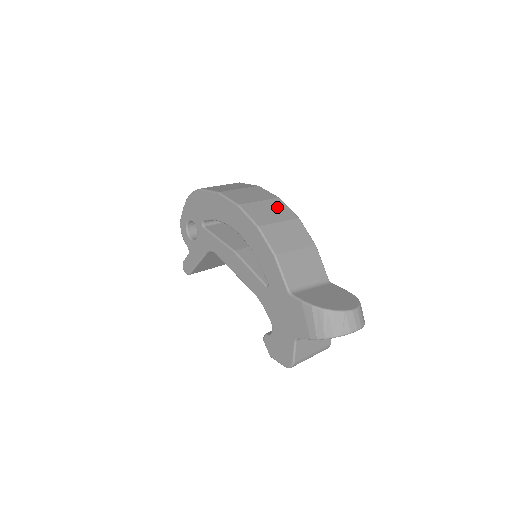
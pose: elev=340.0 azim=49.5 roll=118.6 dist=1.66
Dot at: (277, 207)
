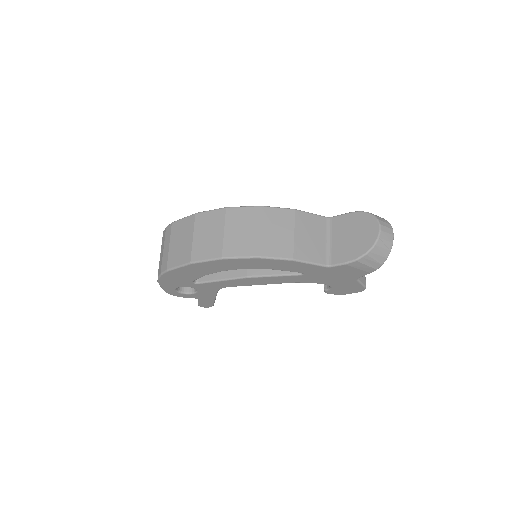
Dot at: (238, 219)
